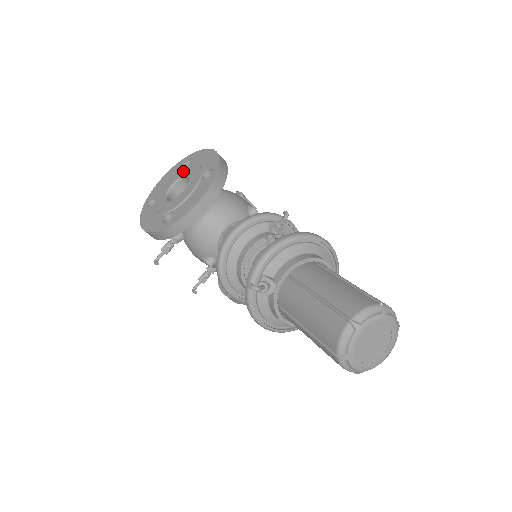
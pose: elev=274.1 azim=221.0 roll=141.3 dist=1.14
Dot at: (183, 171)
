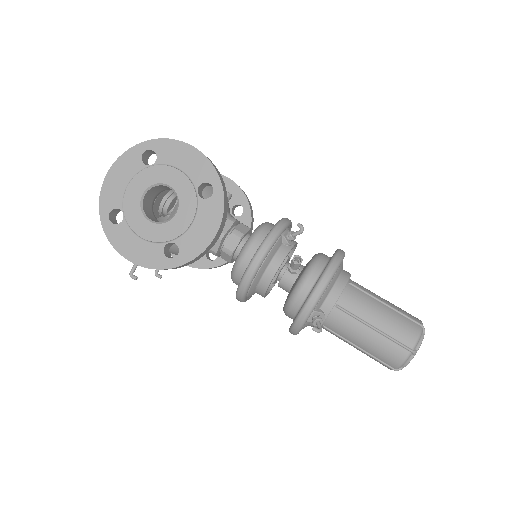
Dot at: (153, 174)
